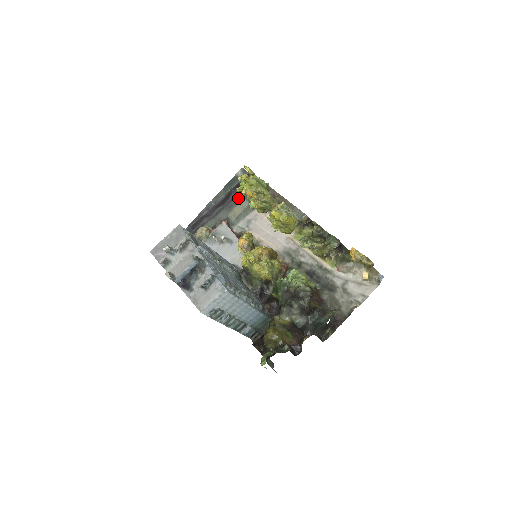
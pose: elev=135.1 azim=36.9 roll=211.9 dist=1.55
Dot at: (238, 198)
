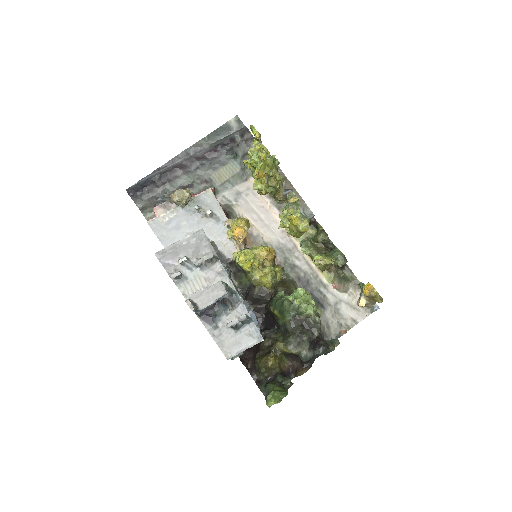
Dot at: (227, 157)
